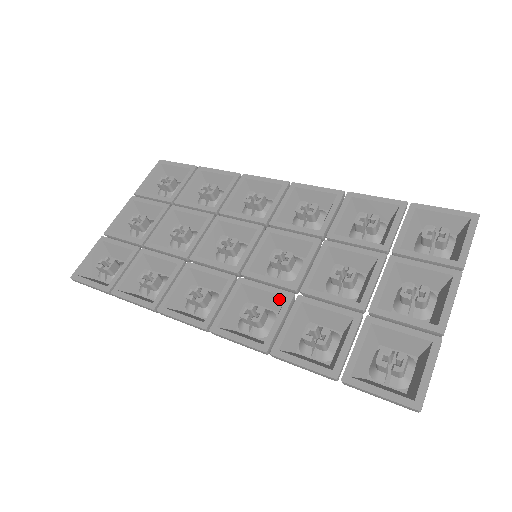
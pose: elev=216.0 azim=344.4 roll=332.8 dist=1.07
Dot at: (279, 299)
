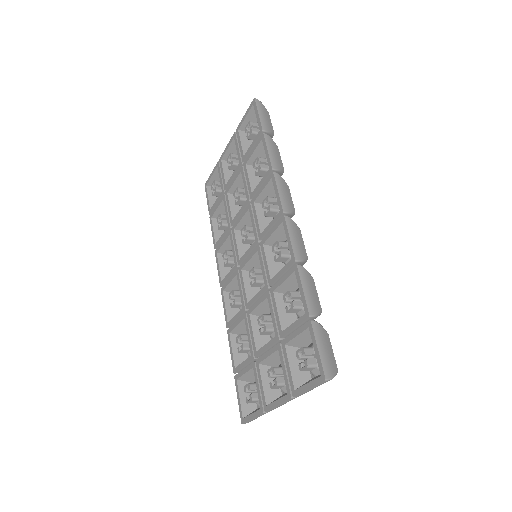
Dot at: occluded
